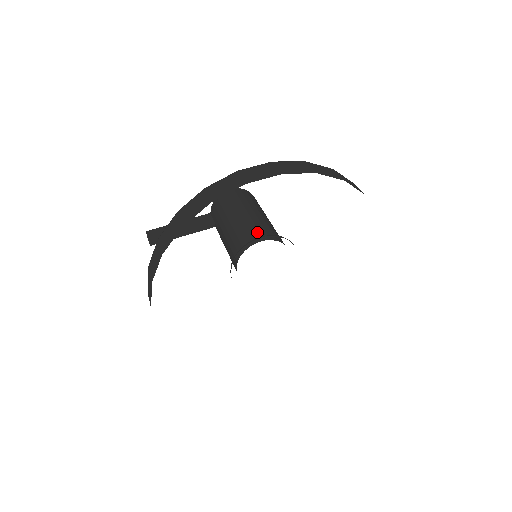
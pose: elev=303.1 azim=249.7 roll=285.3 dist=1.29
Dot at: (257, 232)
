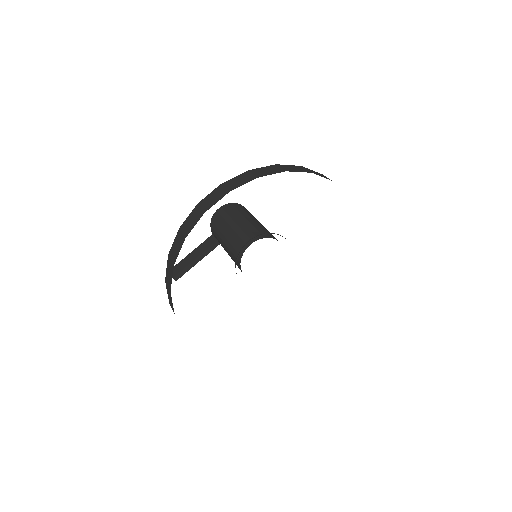
Dot at: (246, 238)
